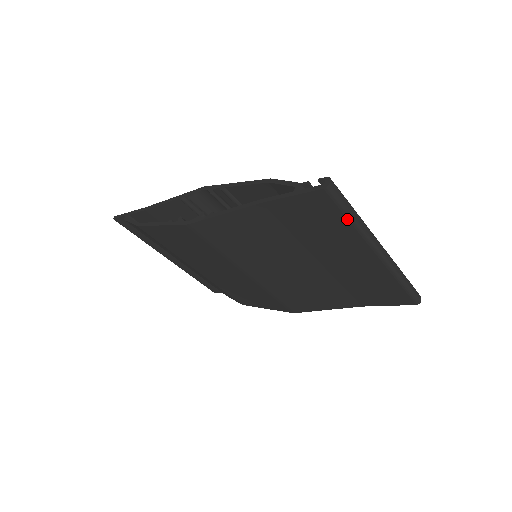
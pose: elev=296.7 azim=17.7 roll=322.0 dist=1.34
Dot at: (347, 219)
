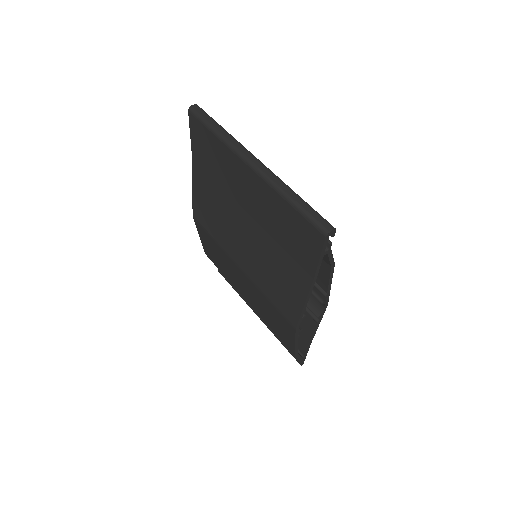
Dot at: (212, 133)
